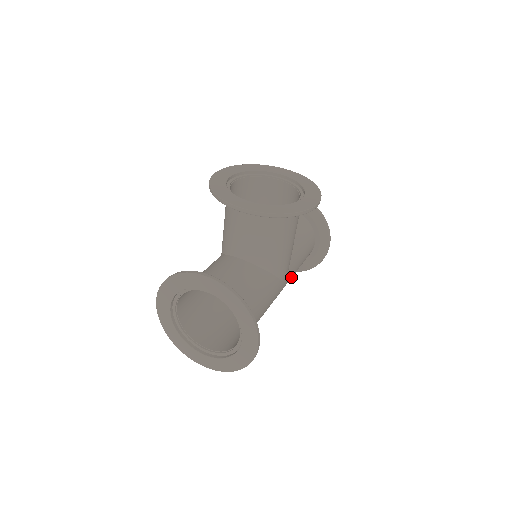
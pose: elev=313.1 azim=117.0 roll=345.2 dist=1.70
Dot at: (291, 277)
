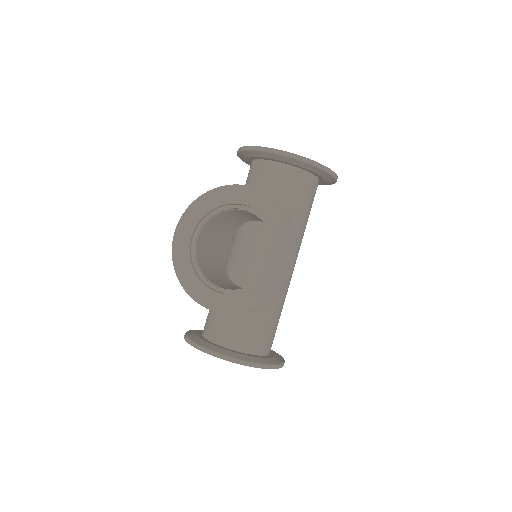
Dot at: occluded
